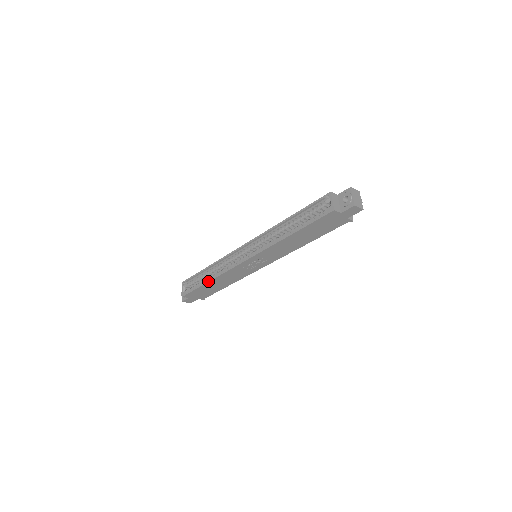
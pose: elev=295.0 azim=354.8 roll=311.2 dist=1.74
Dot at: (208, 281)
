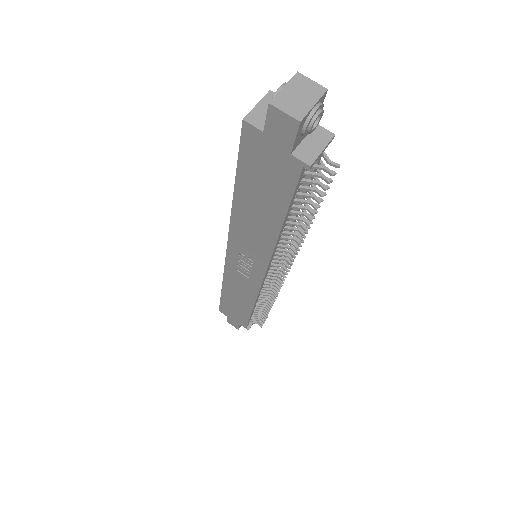
Dot at: (222, 288)
